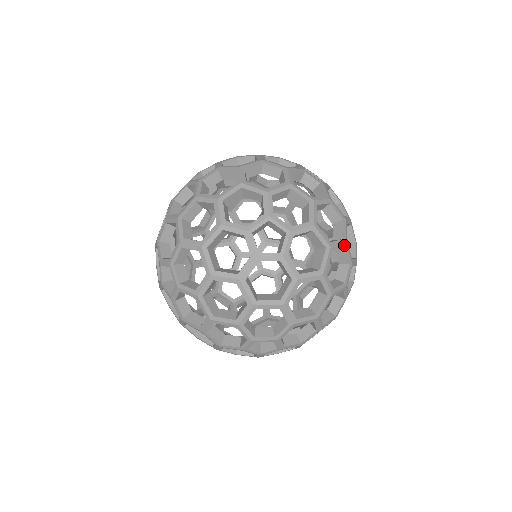
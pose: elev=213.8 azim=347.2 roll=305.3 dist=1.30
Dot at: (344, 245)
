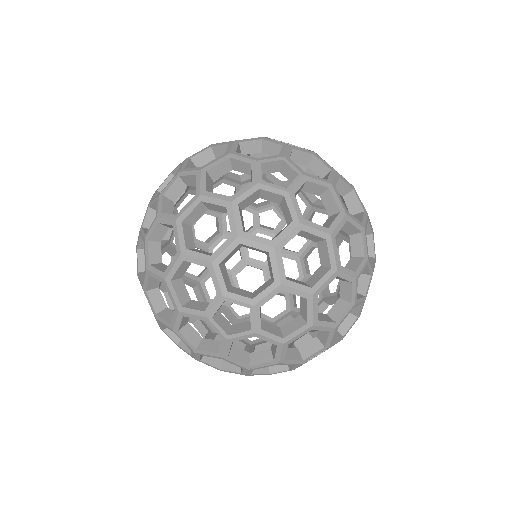
Dot at: occluded
